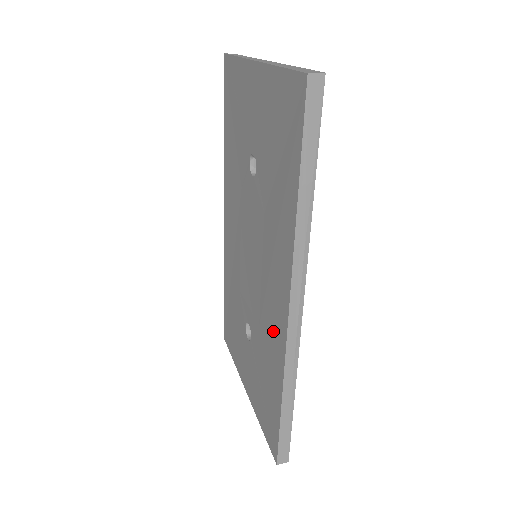
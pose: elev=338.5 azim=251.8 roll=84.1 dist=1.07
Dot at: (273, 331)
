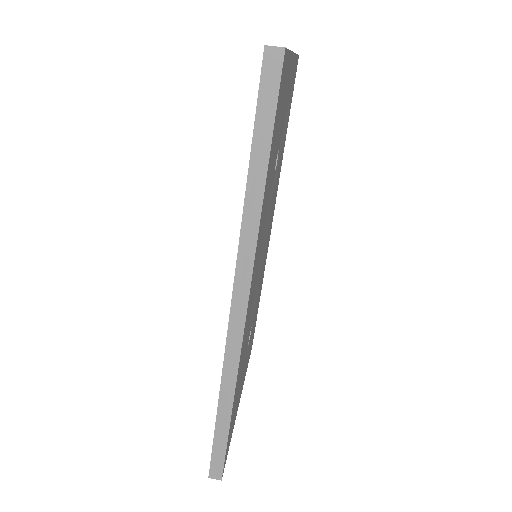
Dot at: occluded
